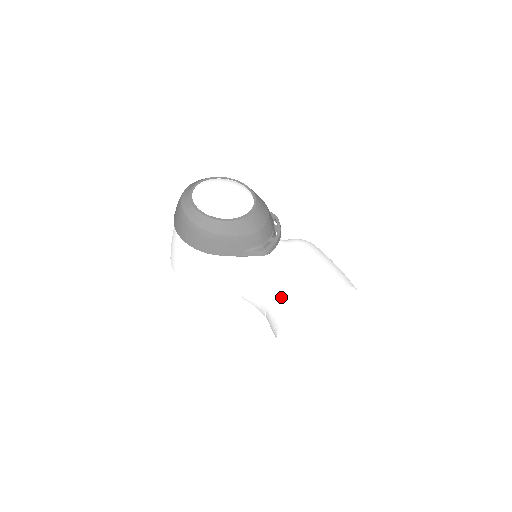
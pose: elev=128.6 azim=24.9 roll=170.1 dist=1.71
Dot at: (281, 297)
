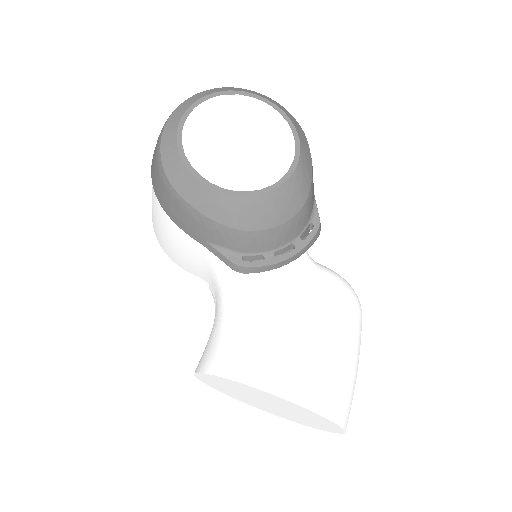
Dot at: (223, 341)
